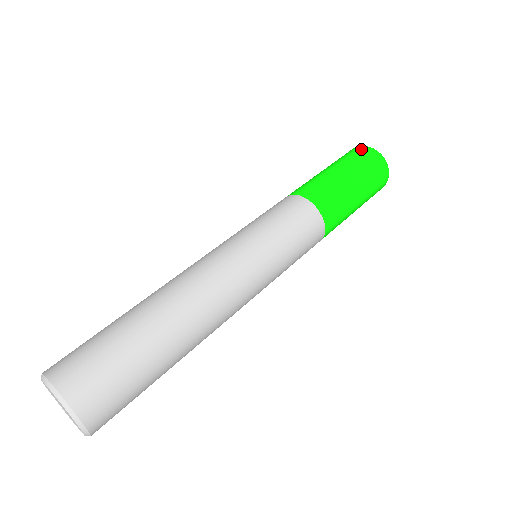
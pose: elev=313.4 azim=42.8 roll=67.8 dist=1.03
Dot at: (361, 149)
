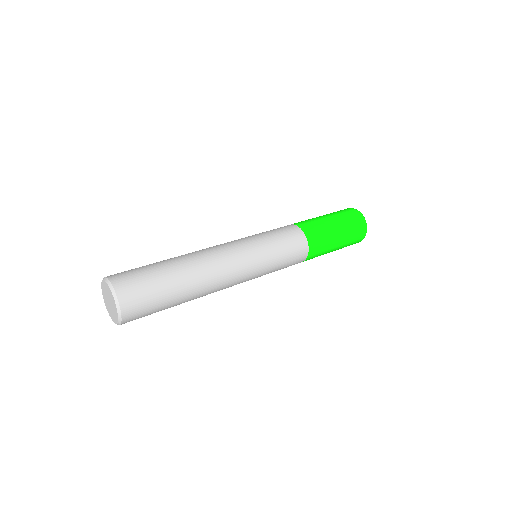
Dot at: occluded
